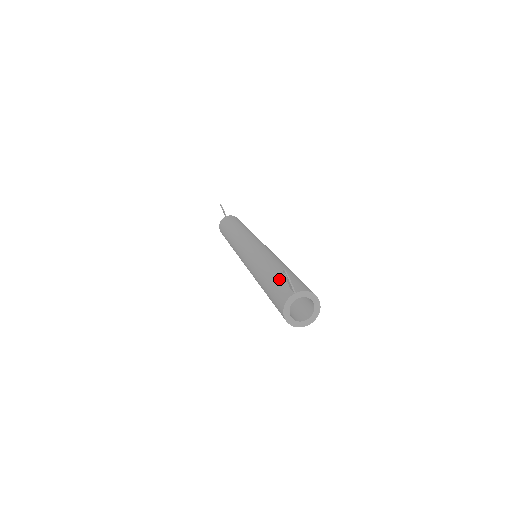
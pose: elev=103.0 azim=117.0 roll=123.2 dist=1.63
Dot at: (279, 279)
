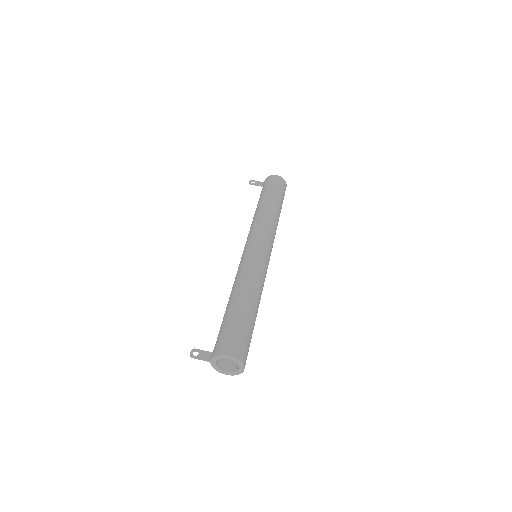
Dot at: occluded
